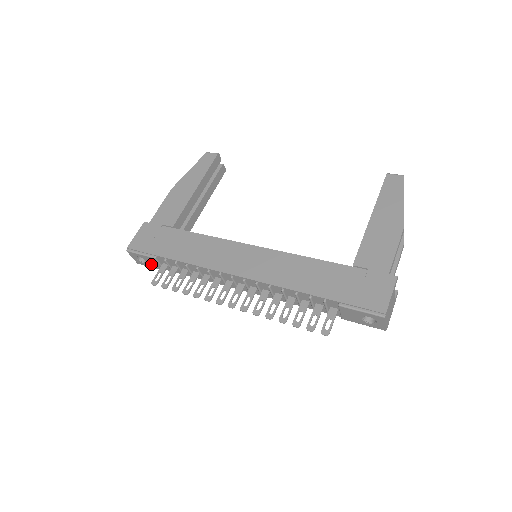
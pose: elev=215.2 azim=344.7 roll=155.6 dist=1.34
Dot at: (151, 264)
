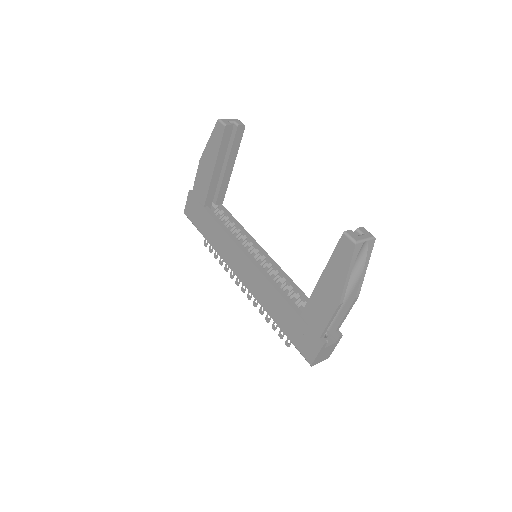
Dot at: occluded
